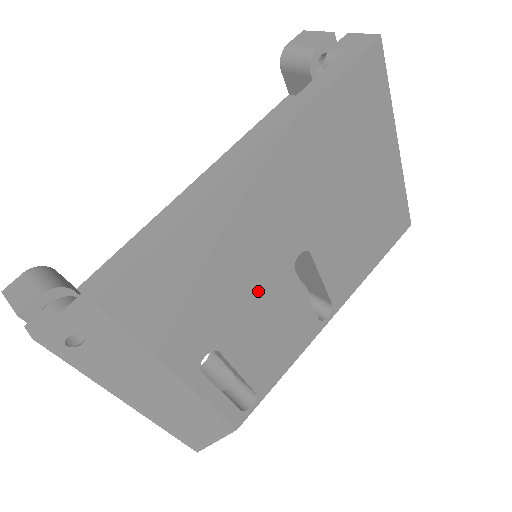
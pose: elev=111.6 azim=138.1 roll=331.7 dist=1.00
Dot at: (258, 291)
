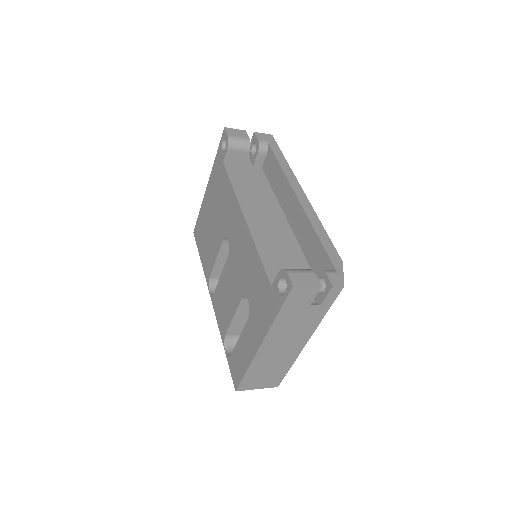
Dot at: occluded
